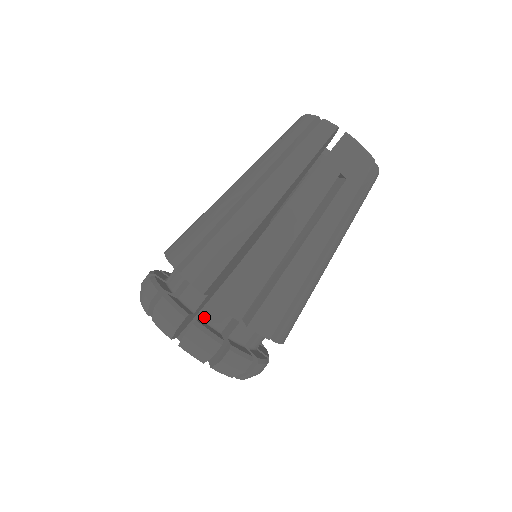
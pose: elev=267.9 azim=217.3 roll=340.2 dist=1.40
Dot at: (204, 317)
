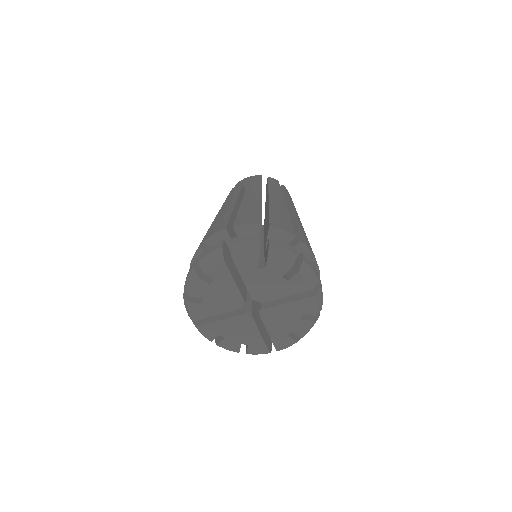
Dot at: occluded
